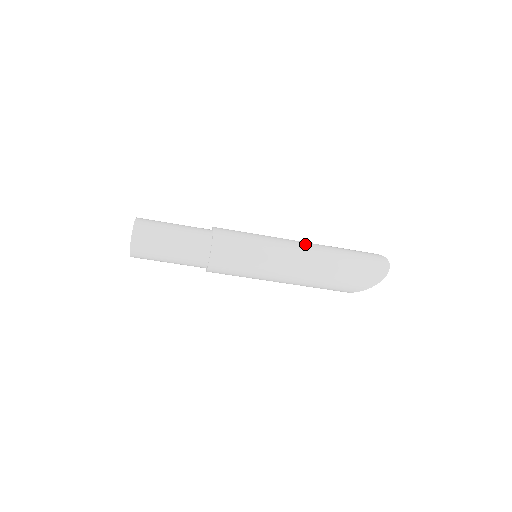
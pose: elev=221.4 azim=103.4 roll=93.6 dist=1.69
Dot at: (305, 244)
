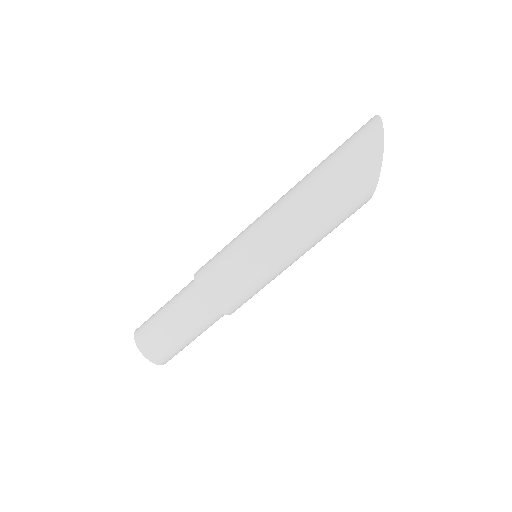
Dot at: (281, 197)
